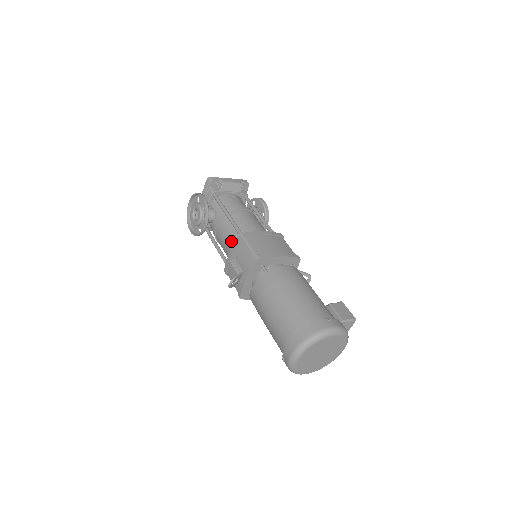
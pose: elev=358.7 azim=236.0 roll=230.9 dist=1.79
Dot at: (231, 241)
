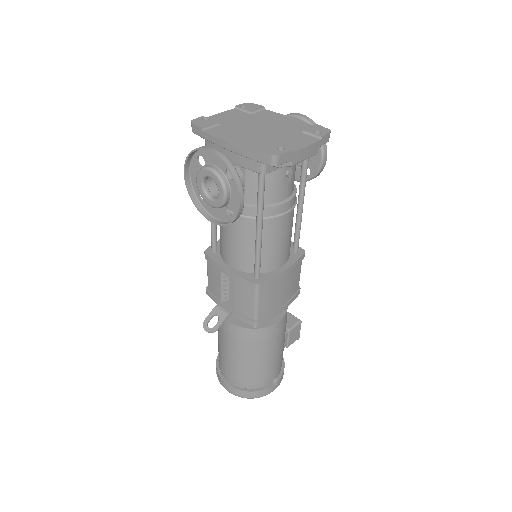
Dot at: (239, 258)
